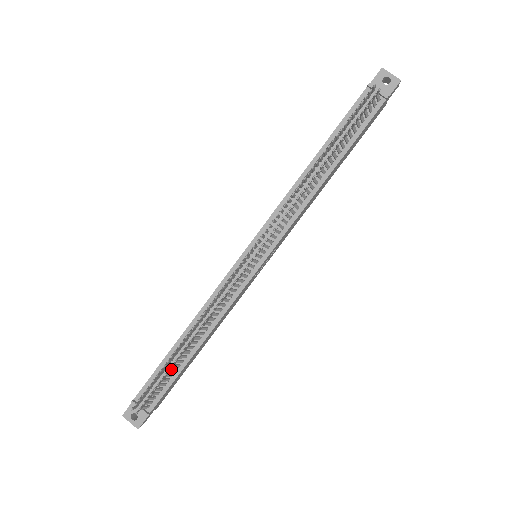
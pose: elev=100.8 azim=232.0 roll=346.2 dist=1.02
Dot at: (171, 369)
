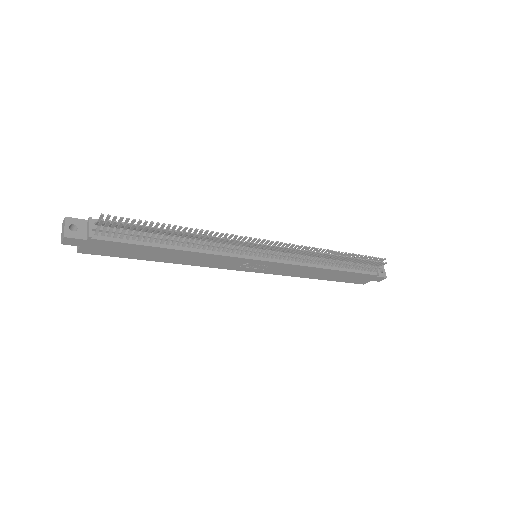
Dot at: (149, 234)
